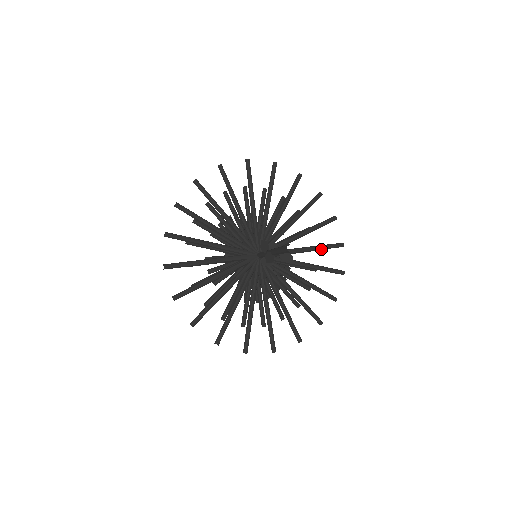
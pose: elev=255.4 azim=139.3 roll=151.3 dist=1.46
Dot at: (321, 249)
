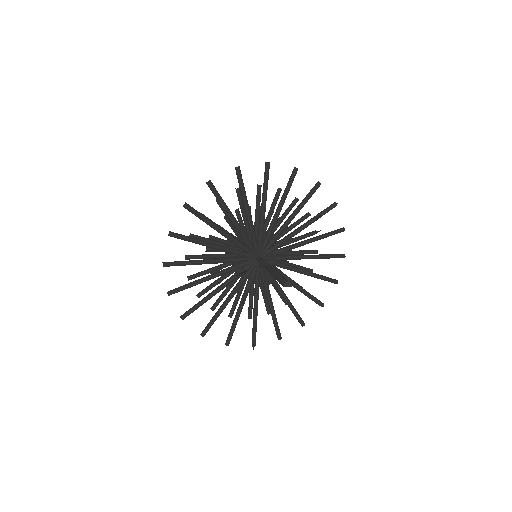
Dot at: occluded
